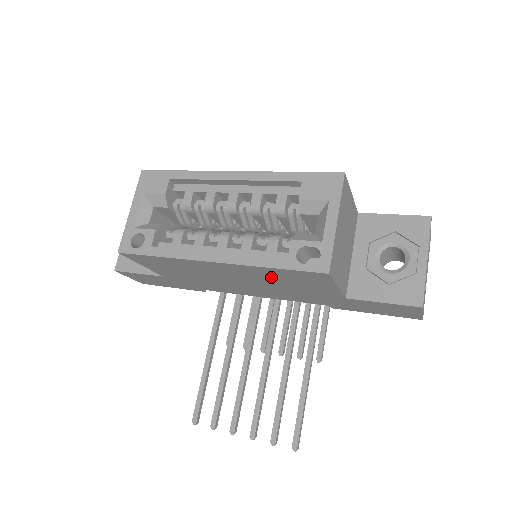
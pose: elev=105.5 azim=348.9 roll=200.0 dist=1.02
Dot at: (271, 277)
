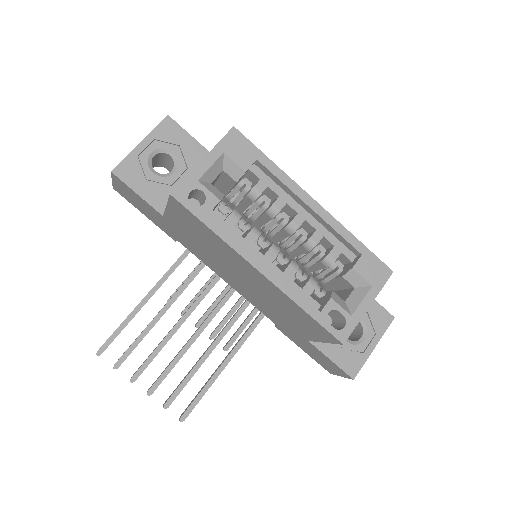
Dot at: (284, 304)
